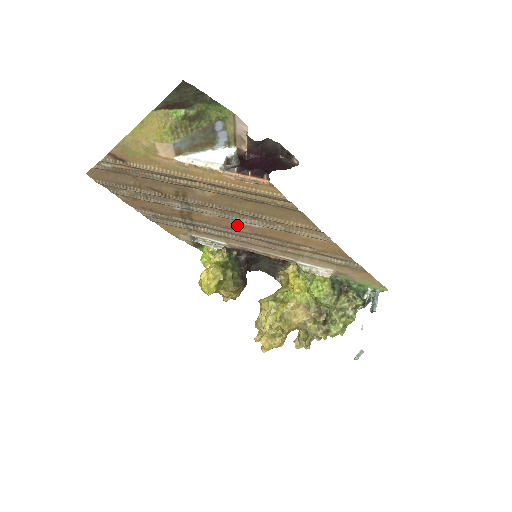
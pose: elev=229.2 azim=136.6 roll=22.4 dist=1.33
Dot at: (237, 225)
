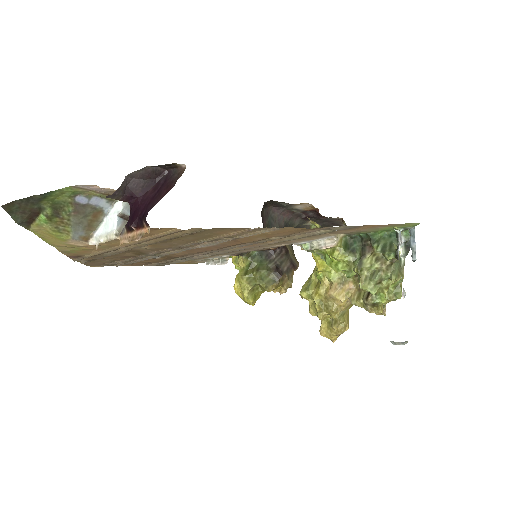
Dot at: (203, 249)
